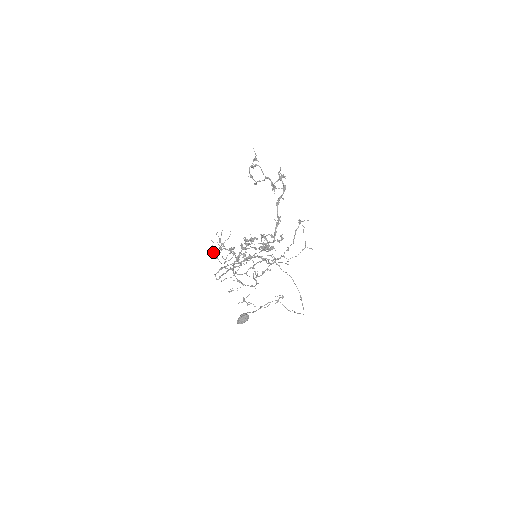
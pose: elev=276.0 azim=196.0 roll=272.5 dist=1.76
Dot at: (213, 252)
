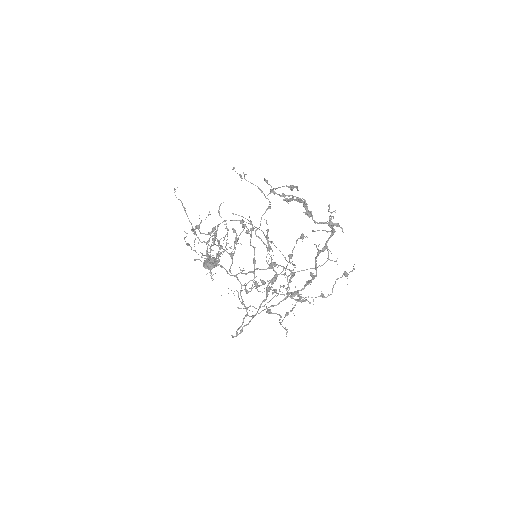
Dot at: (188, 245)
